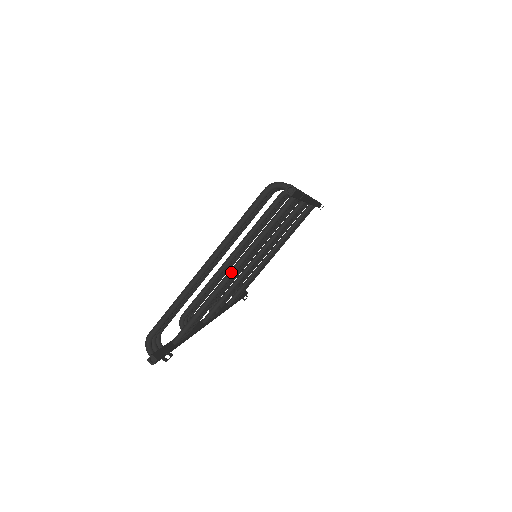
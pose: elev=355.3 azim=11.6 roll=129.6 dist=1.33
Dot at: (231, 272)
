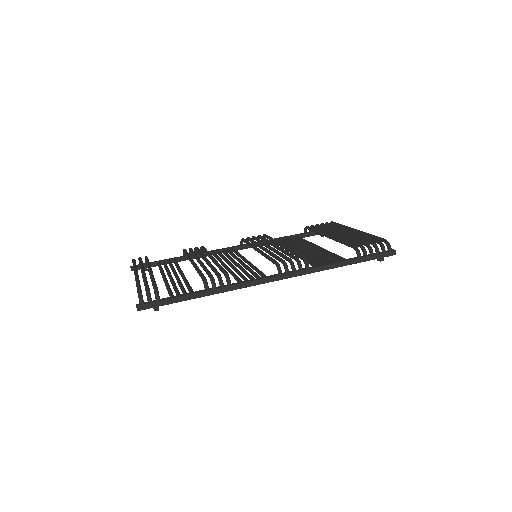
Dot at: (163, 279)
